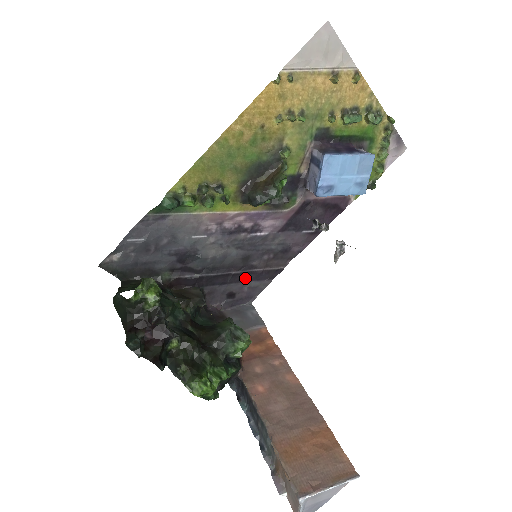
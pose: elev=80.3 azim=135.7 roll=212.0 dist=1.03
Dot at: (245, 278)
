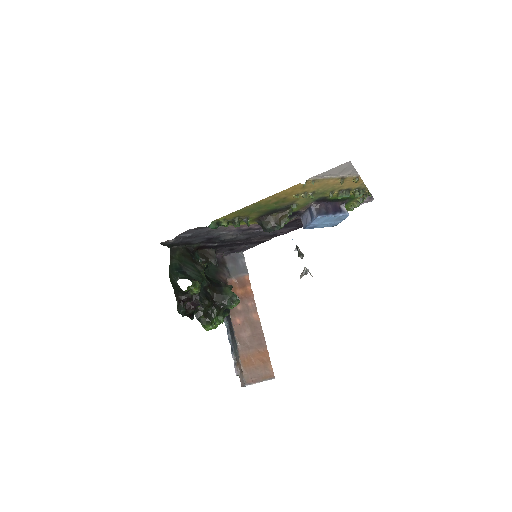
Dot at: (244, 244)
